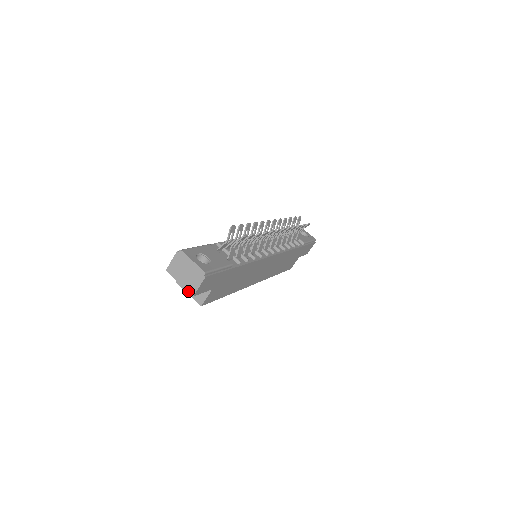
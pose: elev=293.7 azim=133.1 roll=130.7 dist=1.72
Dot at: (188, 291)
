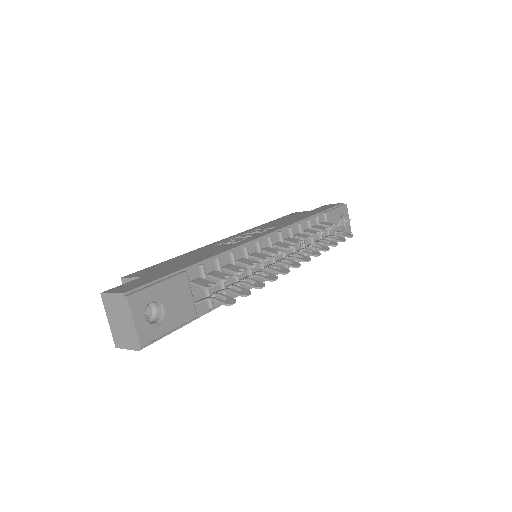
Dot at: (113, 338)
